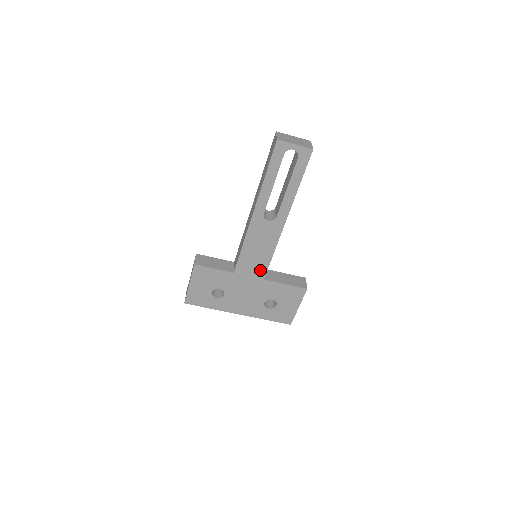
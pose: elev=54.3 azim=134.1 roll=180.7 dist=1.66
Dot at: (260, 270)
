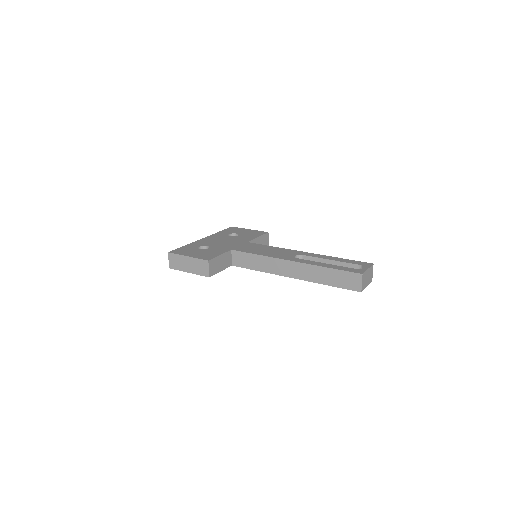
Dot at: occluded
